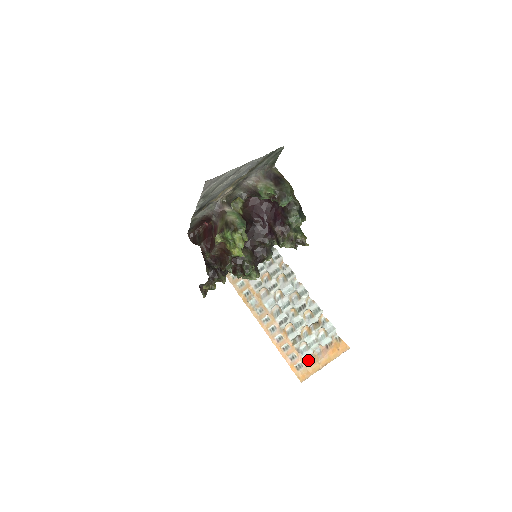
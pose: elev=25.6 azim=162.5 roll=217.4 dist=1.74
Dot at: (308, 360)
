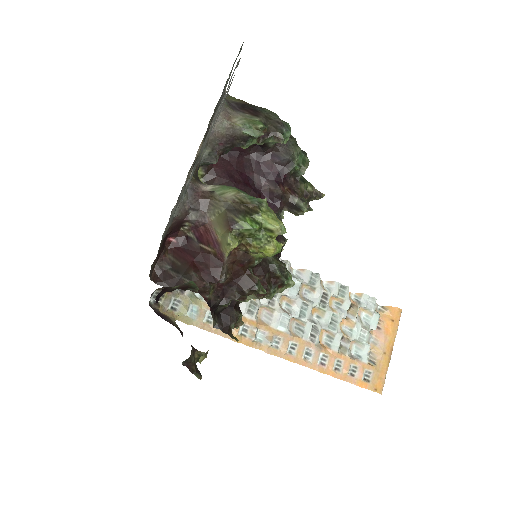
Dot at: (369, 360)
